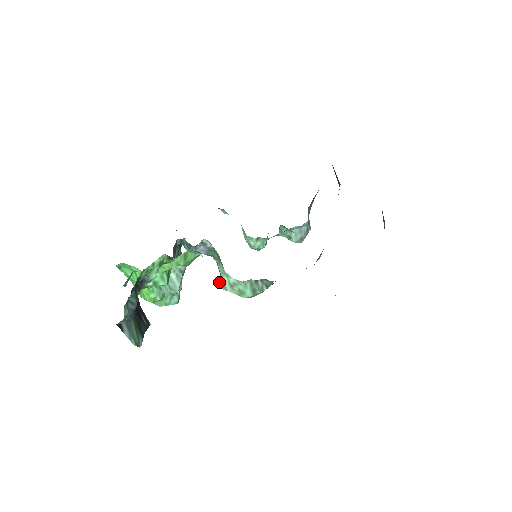
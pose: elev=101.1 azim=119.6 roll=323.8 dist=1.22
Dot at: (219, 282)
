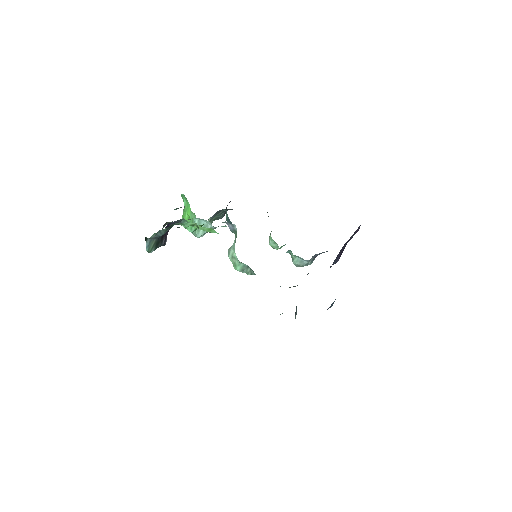
Dot at: (229, 248)
